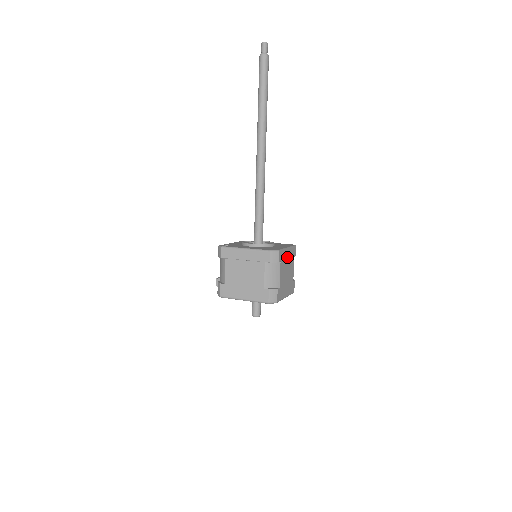
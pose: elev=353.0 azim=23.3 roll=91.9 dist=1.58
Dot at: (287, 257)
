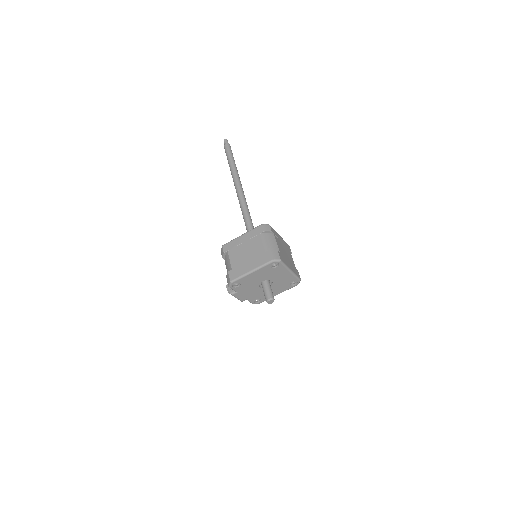
Dot at: (281, 241)
